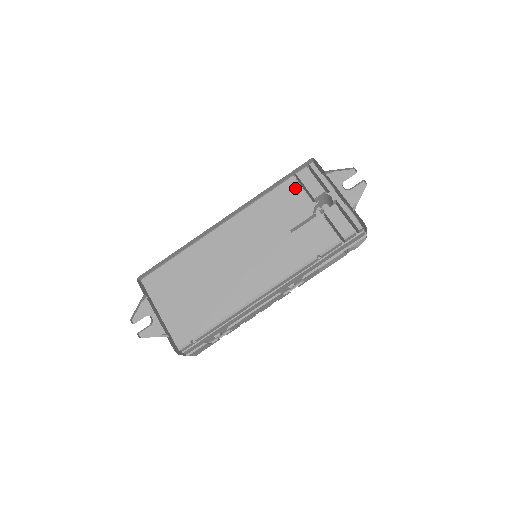
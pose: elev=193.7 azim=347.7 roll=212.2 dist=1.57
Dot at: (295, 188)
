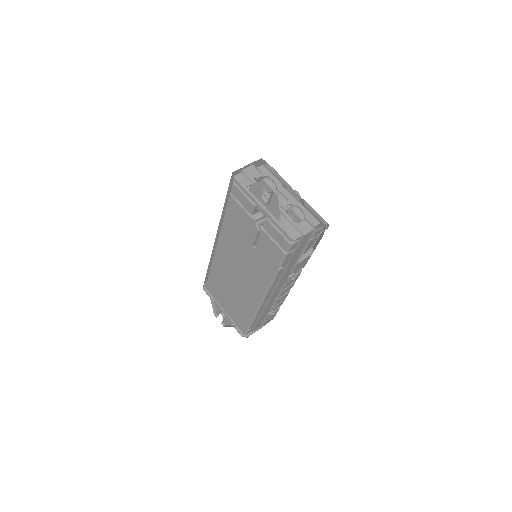
Dot at: (236, 207)
